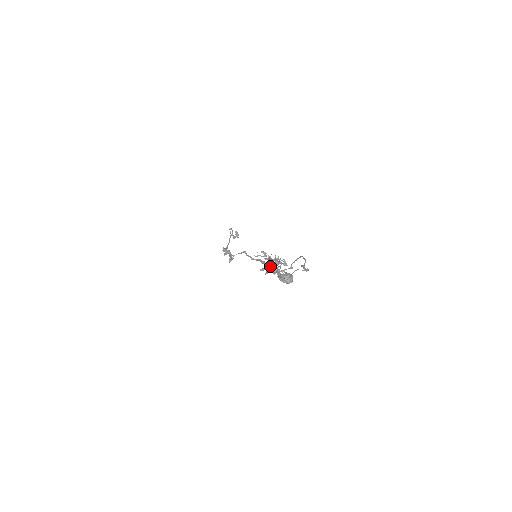
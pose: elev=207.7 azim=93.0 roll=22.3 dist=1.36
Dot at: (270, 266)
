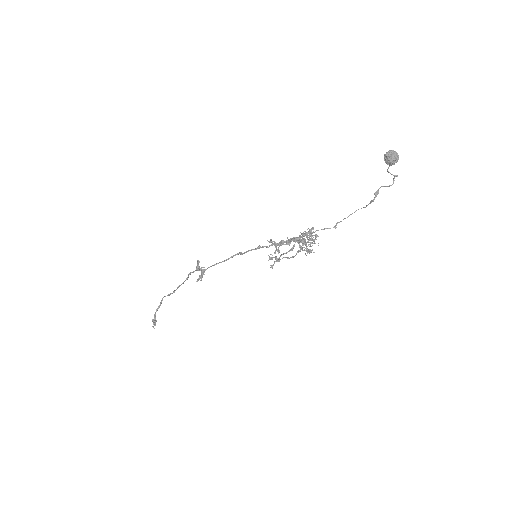
Dot at: (298, 237)
